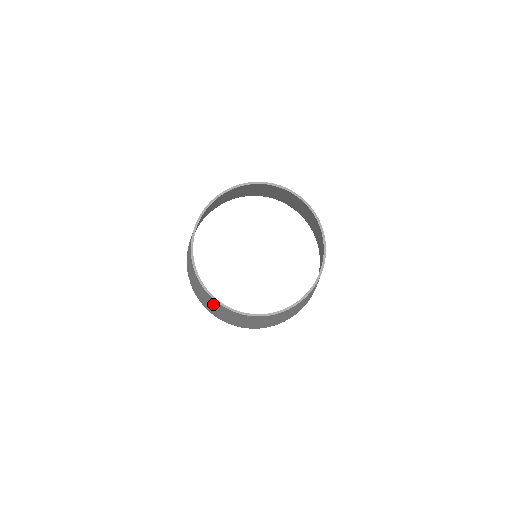
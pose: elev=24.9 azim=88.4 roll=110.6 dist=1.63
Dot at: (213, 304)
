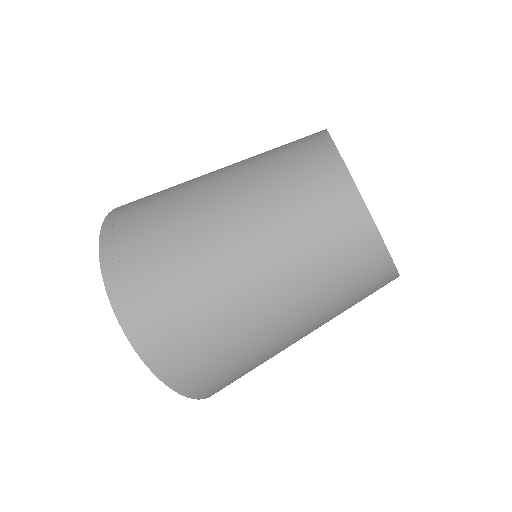
Dot at: (300, 232)
